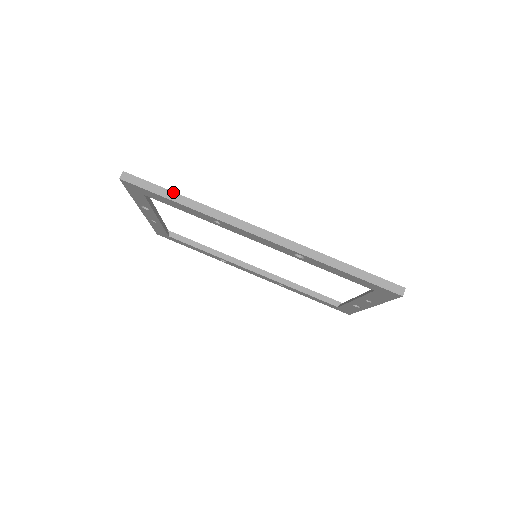
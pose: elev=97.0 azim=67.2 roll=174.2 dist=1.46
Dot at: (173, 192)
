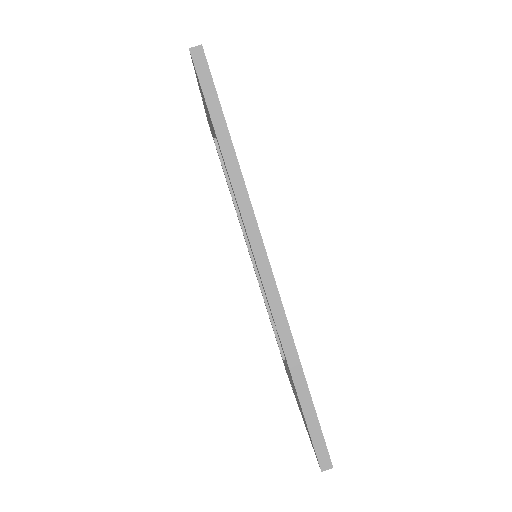
Dot at: (227, 127)
